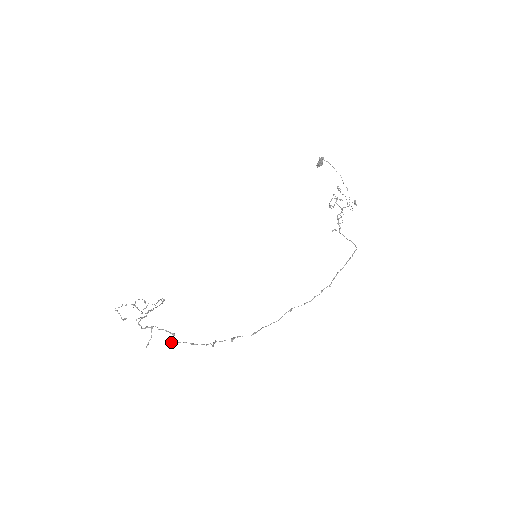
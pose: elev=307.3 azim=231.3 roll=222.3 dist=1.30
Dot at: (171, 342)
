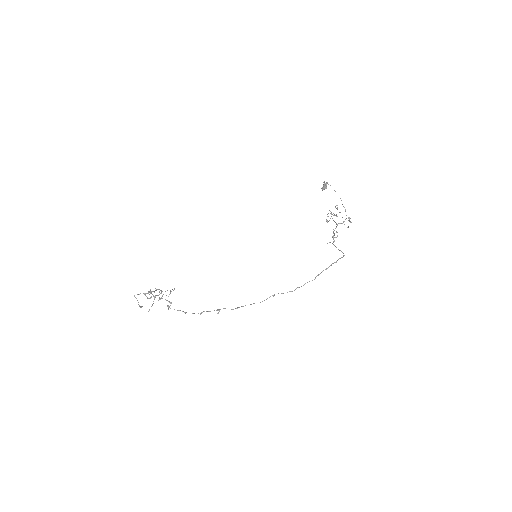
Dot at: (168, 308)
